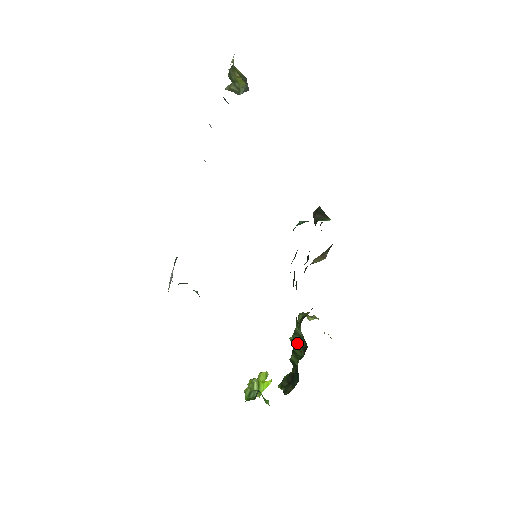
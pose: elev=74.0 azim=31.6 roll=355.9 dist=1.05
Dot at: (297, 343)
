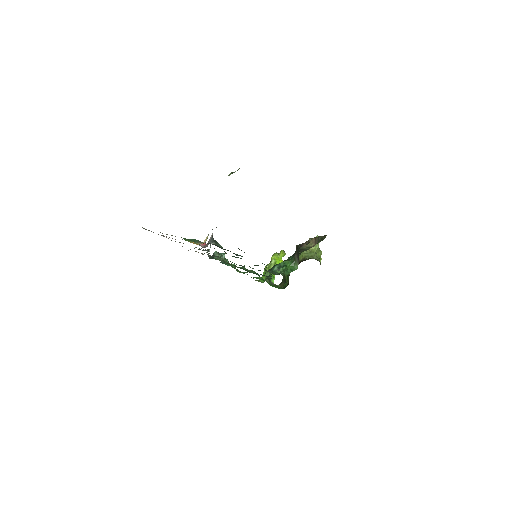
Dot at: occluded
